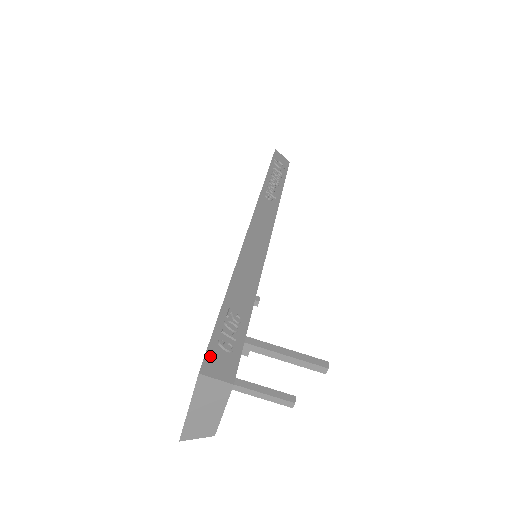
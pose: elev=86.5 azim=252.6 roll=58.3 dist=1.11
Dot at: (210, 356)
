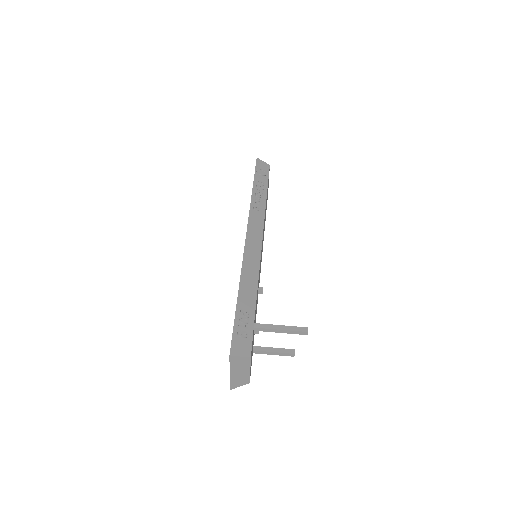
Dot at: (234, 344)
